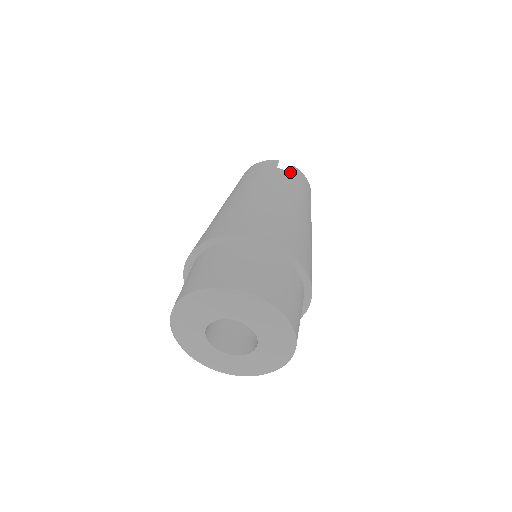
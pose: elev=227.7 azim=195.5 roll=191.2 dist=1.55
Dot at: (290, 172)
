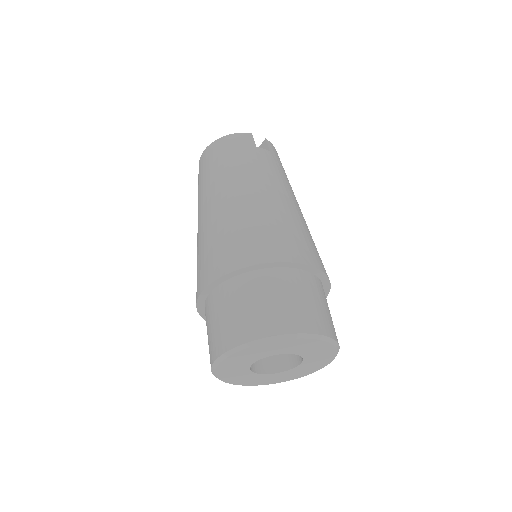
Dot at: (265, 147)
